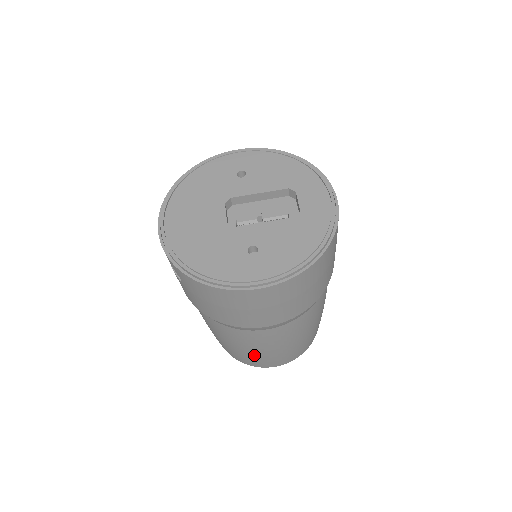
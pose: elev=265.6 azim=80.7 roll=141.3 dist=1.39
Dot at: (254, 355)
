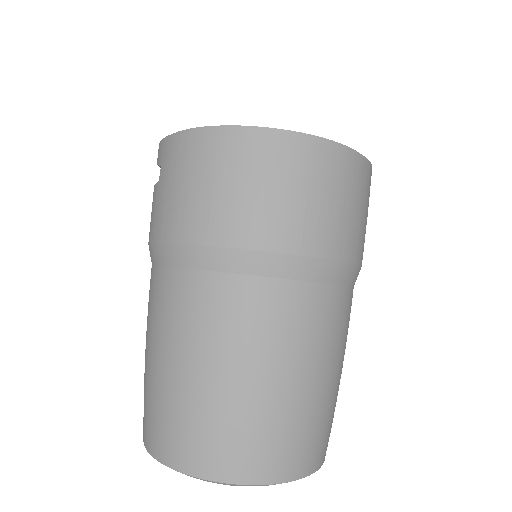
Dot at: (199, 393)
